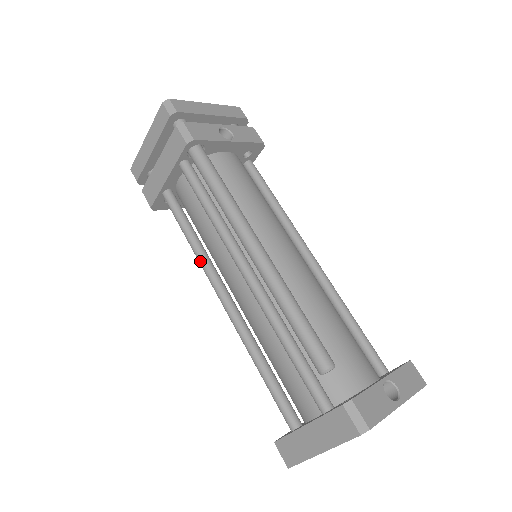
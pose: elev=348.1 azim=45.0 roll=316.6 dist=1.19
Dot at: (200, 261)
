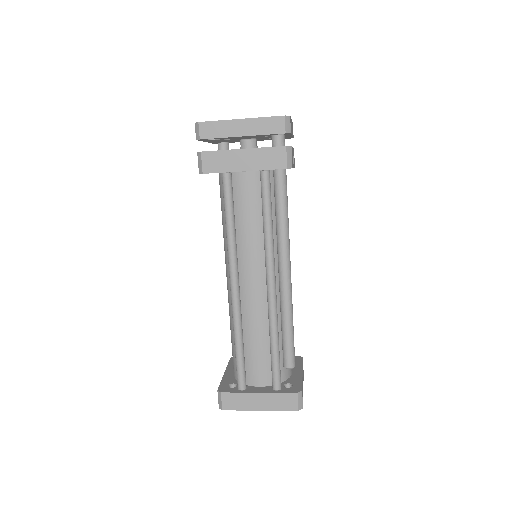
Dot at: (232, 250)
